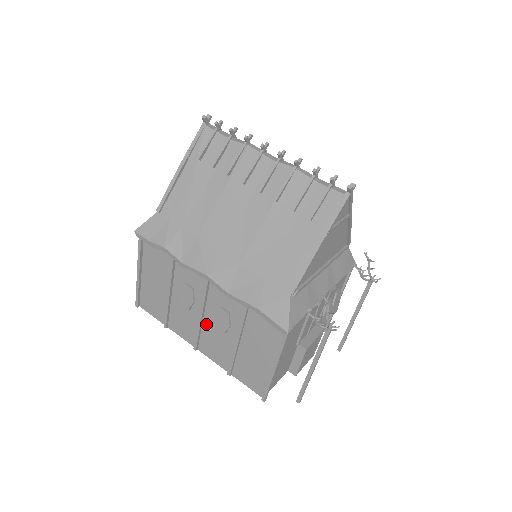
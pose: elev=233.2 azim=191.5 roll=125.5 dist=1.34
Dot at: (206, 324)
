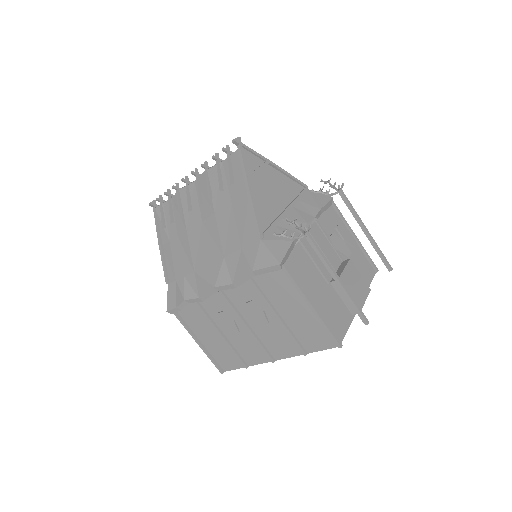
Dot at: (256, 330)
